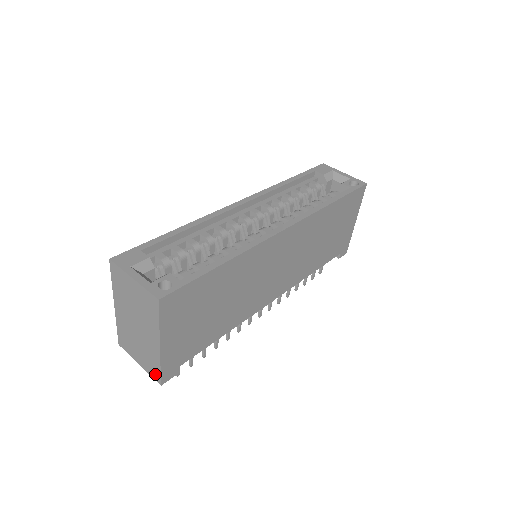
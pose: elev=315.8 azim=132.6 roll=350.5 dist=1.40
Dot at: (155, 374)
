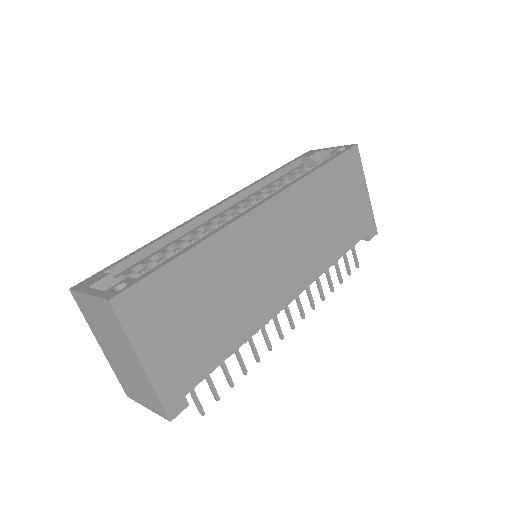
Dot at: (160, 409)
